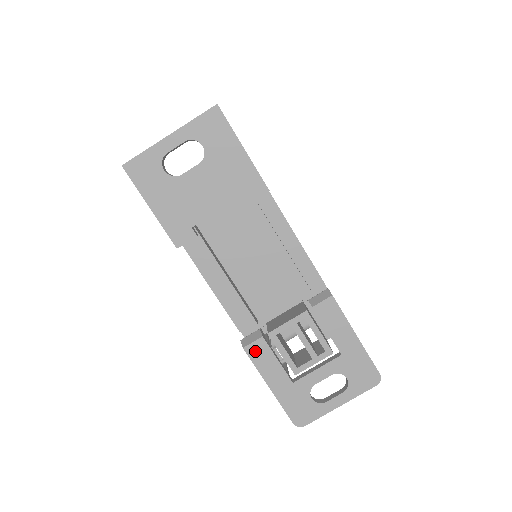
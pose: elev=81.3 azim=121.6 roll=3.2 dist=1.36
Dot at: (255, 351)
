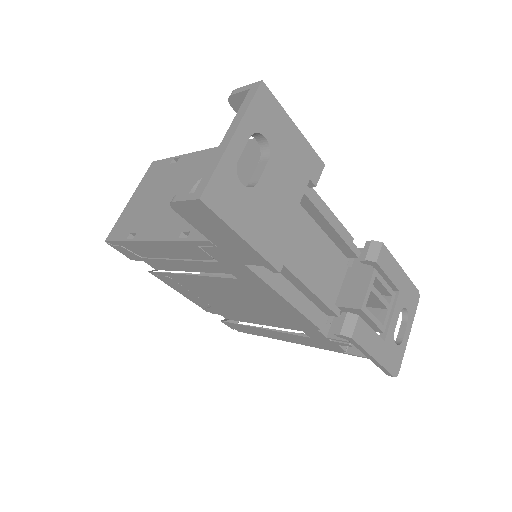
Dot at: (359, 334)
